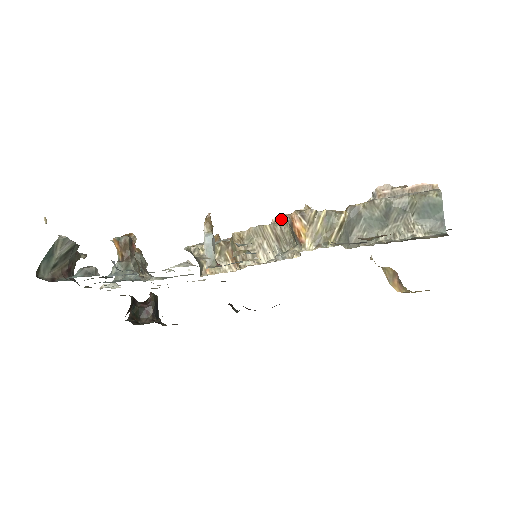
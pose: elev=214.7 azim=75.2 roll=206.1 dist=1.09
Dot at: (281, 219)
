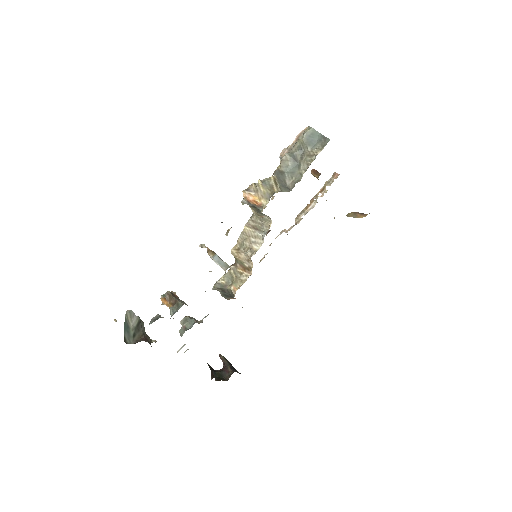
Dot at: occluded
